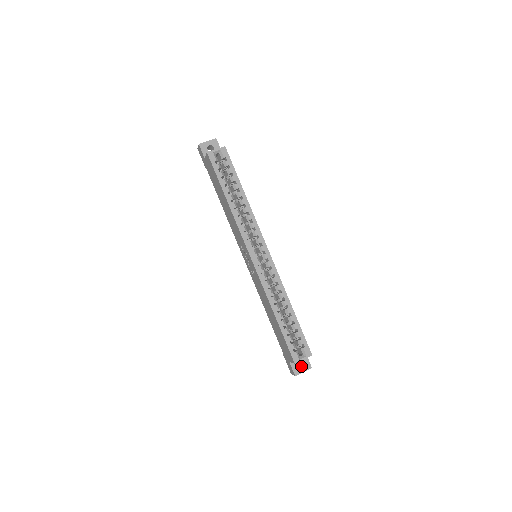
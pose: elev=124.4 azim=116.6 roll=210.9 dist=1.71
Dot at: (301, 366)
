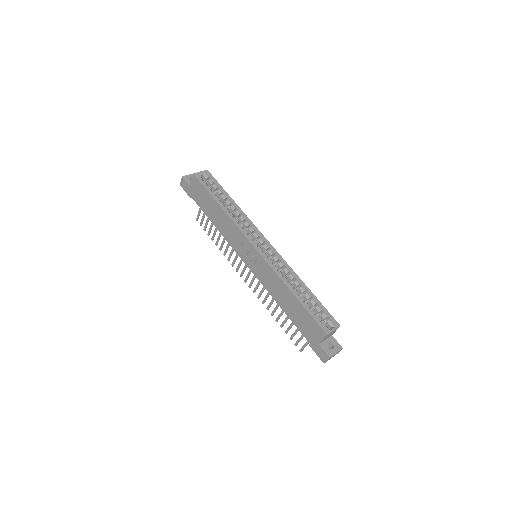
Dot at: (331, 349)
